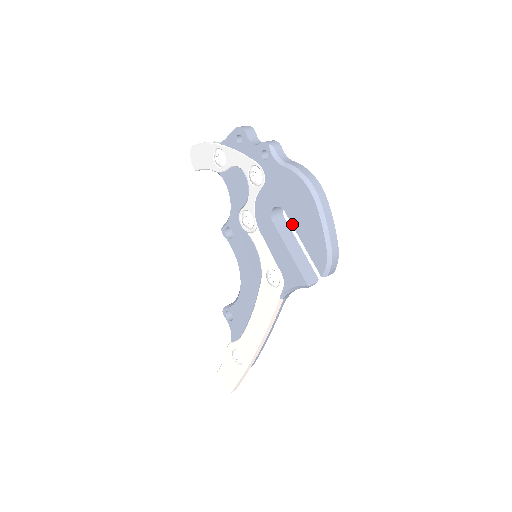
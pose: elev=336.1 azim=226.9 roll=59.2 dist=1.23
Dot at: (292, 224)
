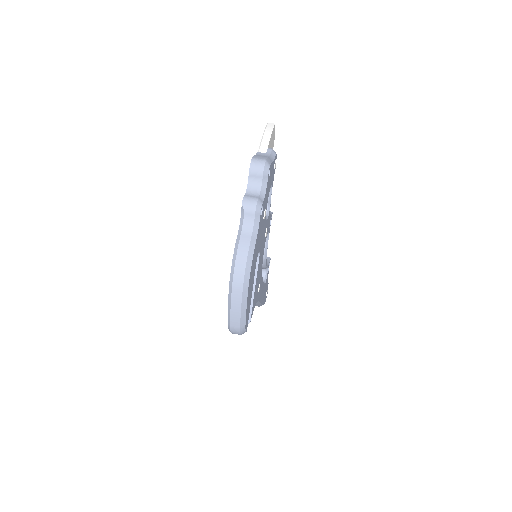
Dot at: occluded
